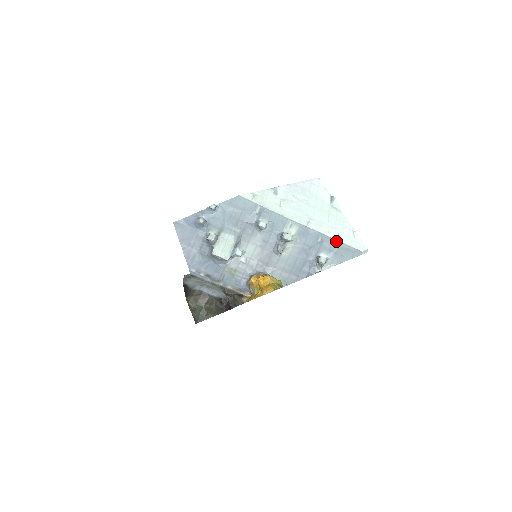
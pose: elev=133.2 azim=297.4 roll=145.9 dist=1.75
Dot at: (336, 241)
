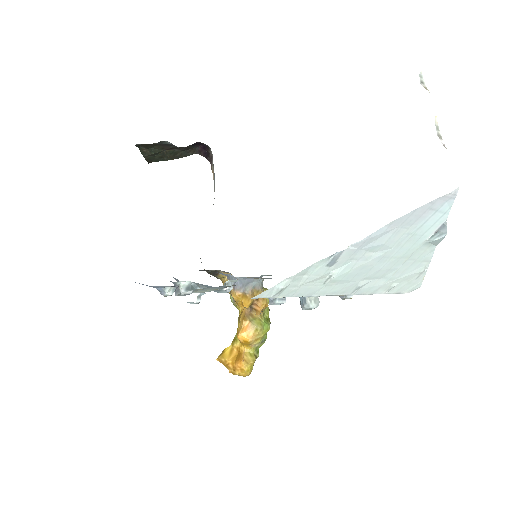
Dot at: occluded
